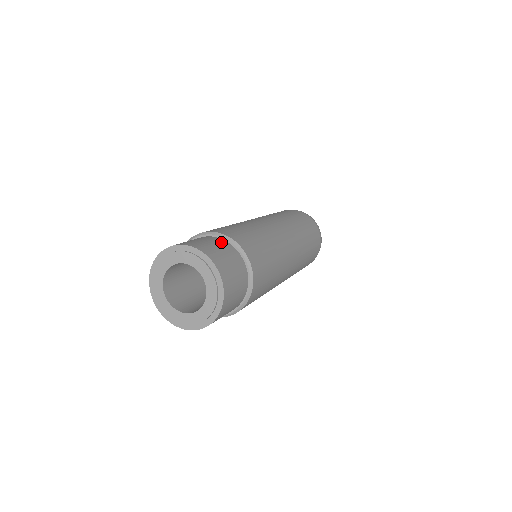
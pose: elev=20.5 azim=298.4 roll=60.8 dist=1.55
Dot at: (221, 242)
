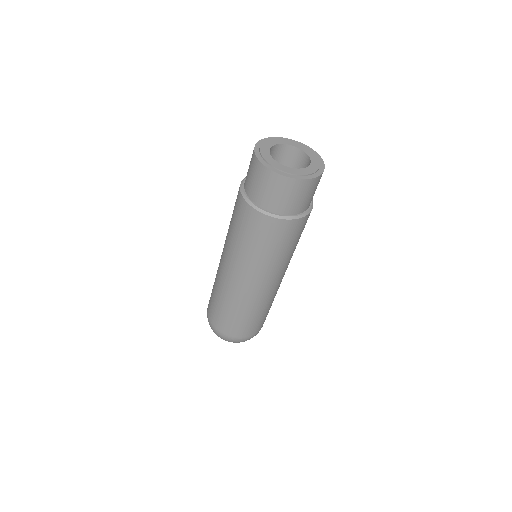
Dot at: occluded
